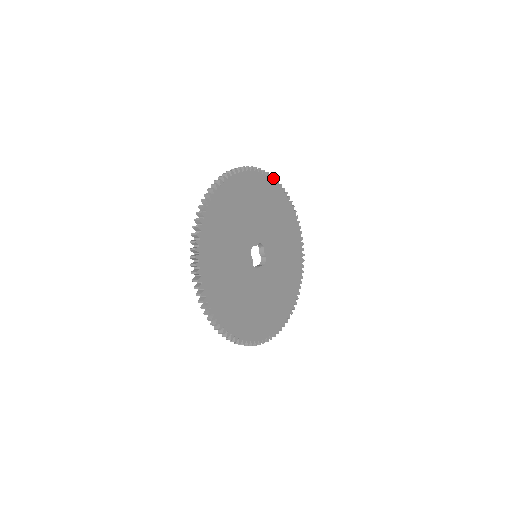
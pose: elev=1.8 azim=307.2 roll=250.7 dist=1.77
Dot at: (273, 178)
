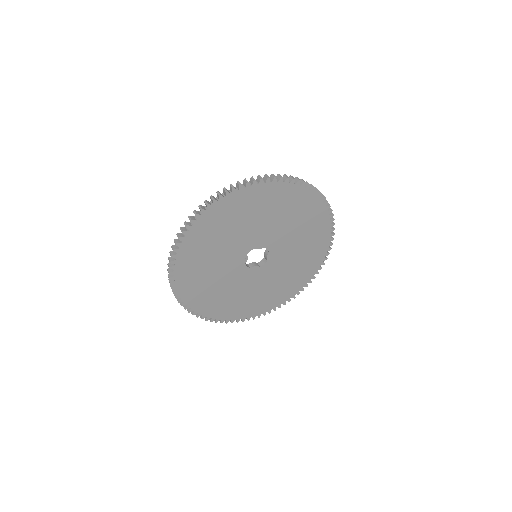
Dot at: (319, 193)
